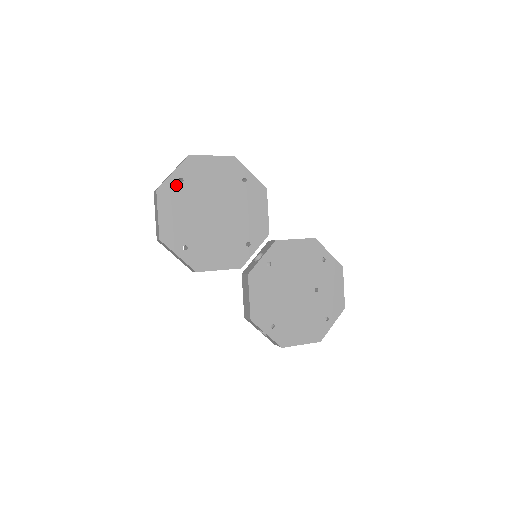
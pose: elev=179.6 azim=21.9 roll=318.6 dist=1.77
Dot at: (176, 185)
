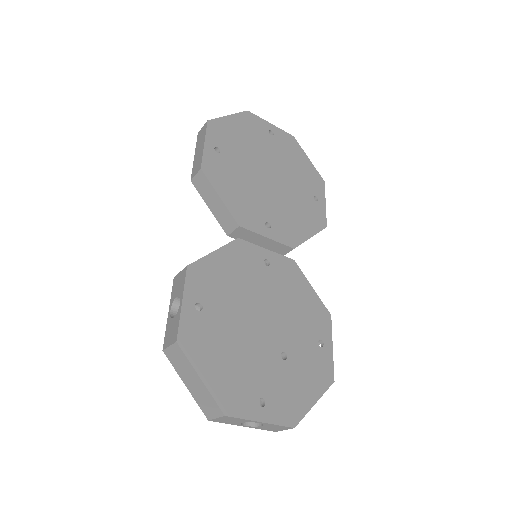
Dot at: (264, 129)
